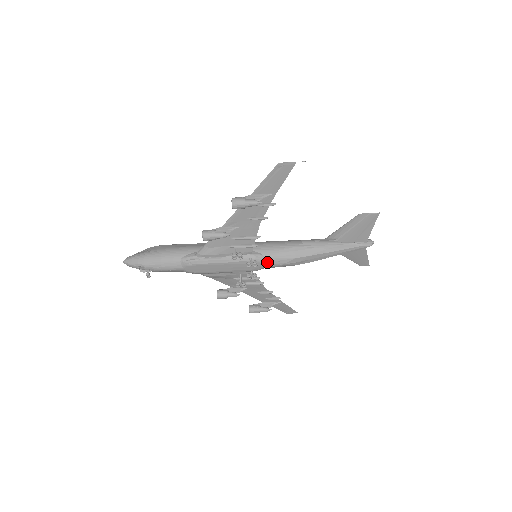
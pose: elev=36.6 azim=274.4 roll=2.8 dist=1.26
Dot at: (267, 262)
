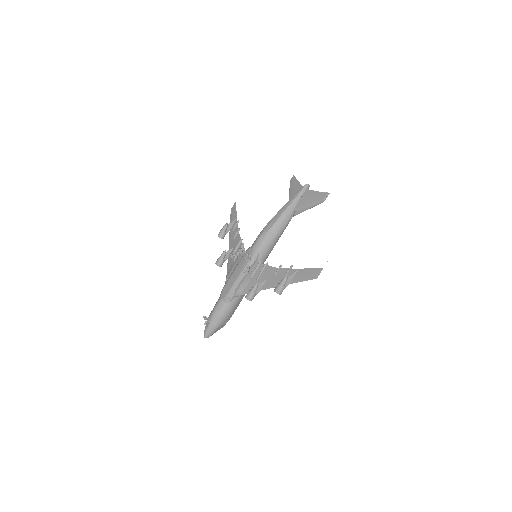
Dot at: (253, 245)
